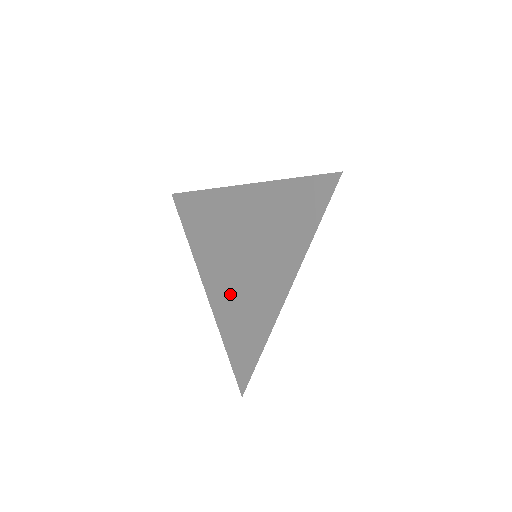
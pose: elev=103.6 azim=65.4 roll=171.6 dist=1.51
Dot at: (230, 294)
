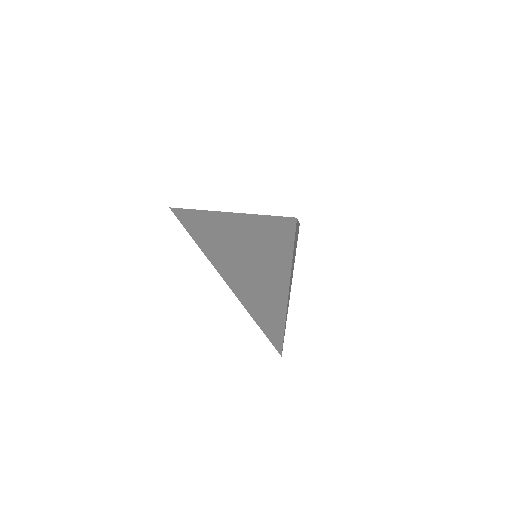
Dot at: (246, 290)
